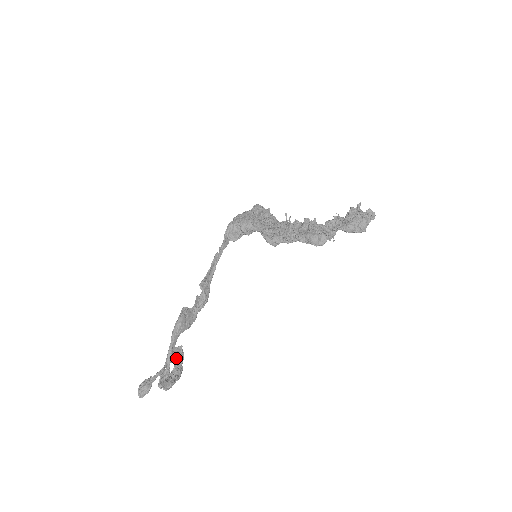
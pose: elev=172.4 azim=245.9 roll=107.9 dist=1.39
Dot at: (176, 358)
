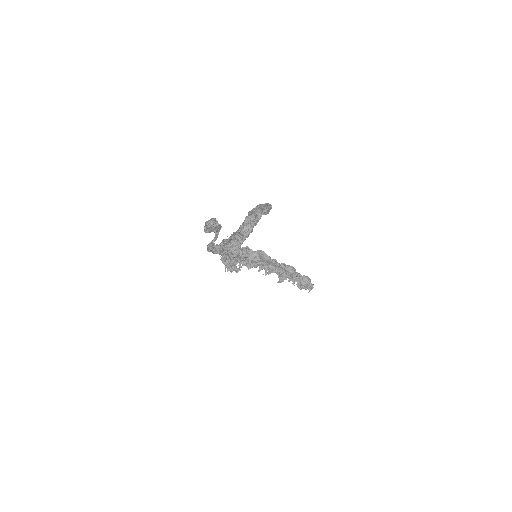
Dot at: (221, 246)
